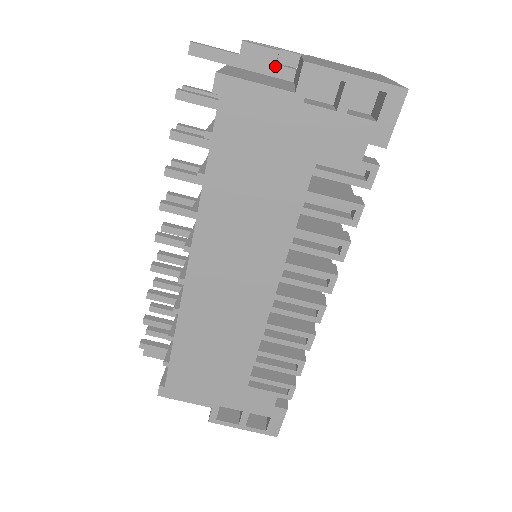
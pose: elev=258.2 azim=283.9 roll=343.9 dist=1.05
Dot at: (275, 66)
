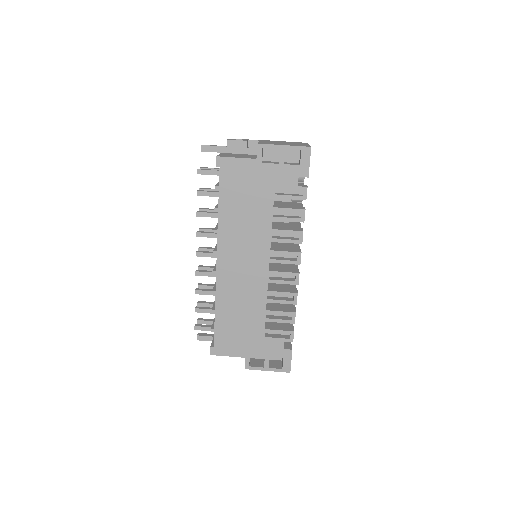
Dot at: (247, 149)
